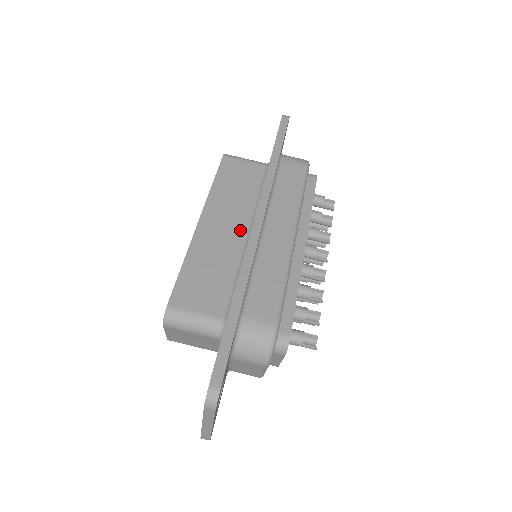
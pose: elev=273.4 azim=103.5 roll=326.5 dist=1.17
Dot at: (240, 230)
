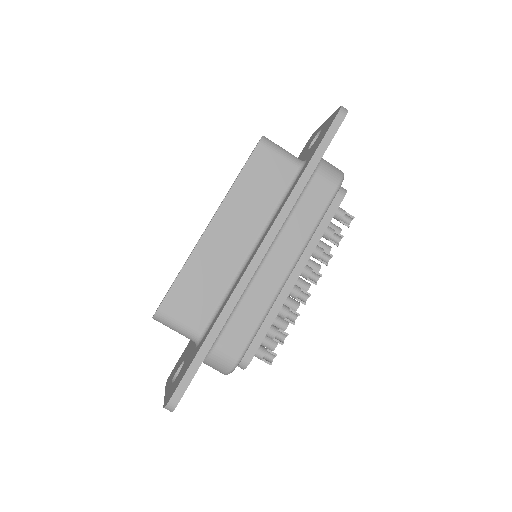
Dot at: (245, 245)
